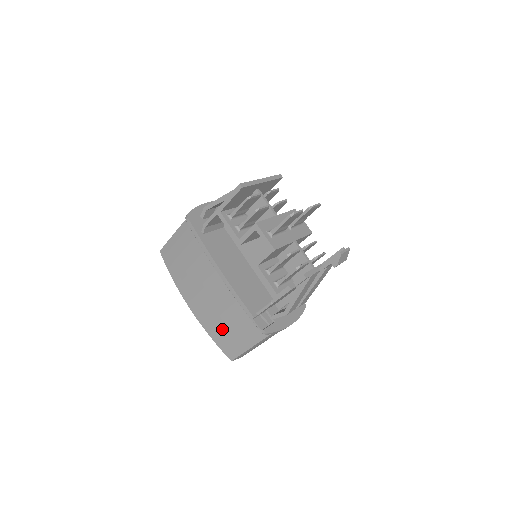
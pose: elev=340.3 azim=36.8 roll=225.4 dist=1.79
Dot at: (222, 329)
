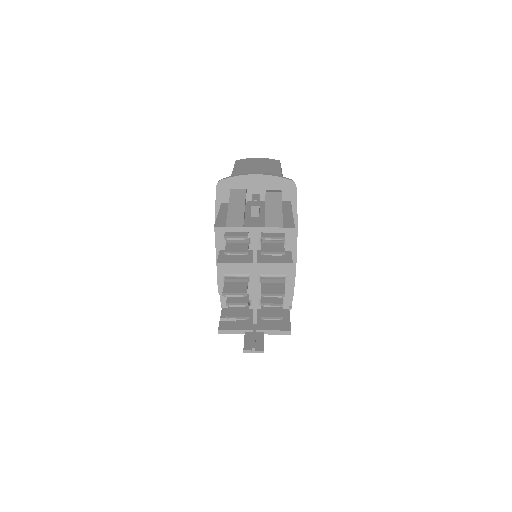
Dot at: occluded
